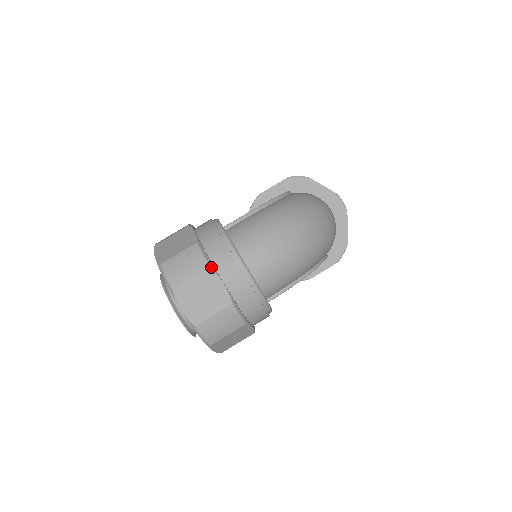
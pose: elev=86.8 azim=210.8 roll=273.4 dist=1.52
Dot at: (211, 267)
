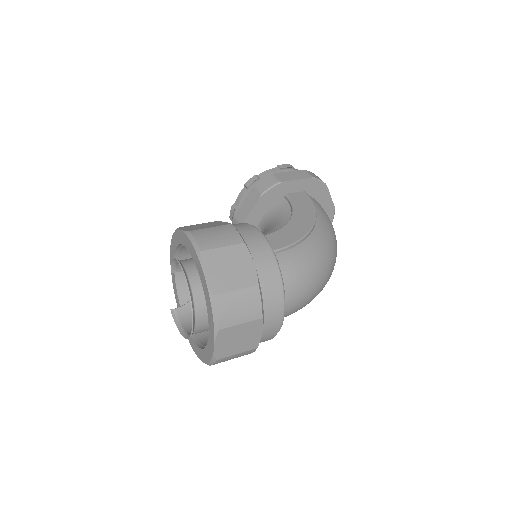
Dot at: (263, 318)
